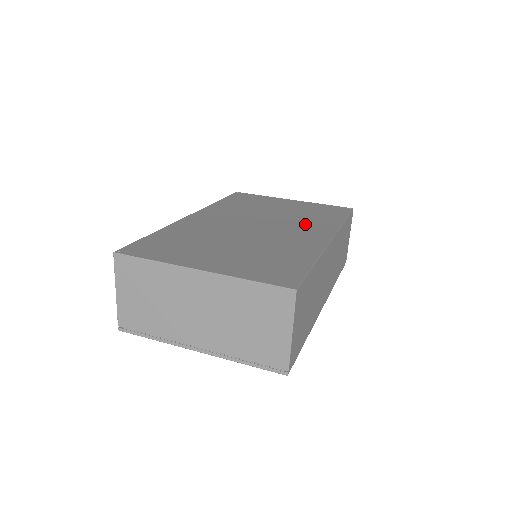
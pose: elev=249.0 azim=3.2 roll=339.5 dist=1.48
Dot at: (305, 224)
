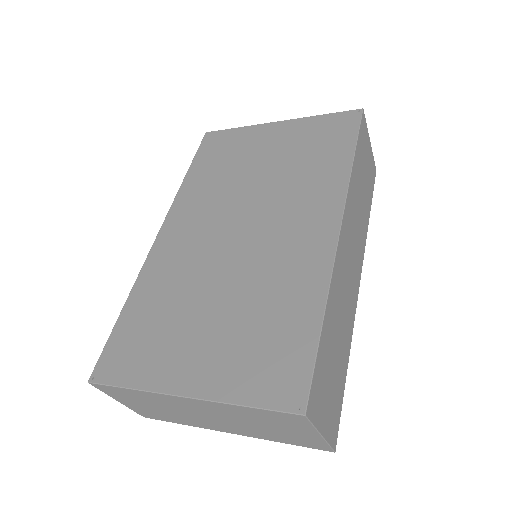
Dot at: (300, 196)
